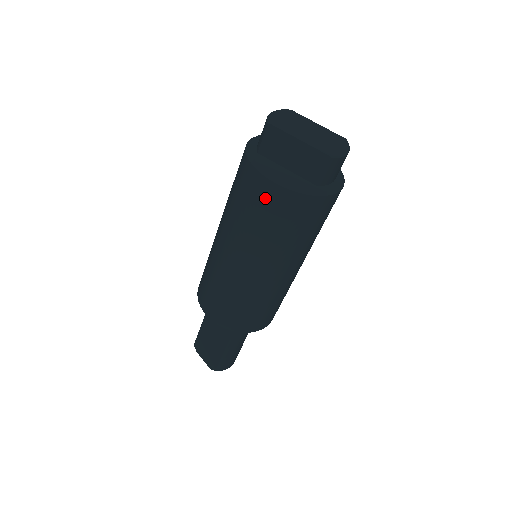
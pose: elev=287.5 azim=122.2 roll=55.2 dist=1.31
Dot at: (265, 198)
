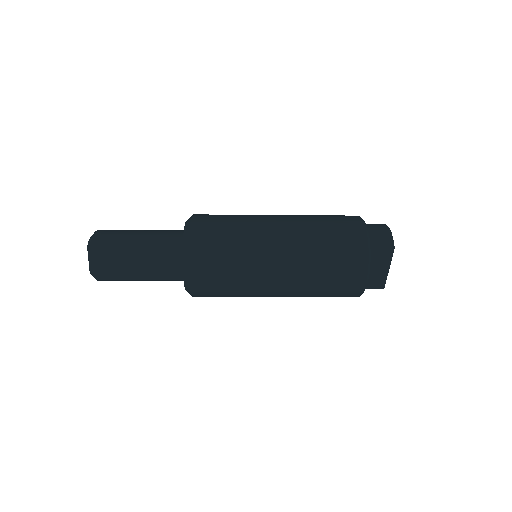
Dot at: (350, 281)
